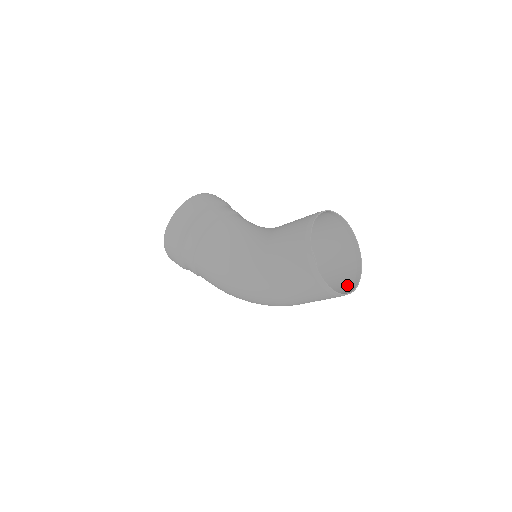
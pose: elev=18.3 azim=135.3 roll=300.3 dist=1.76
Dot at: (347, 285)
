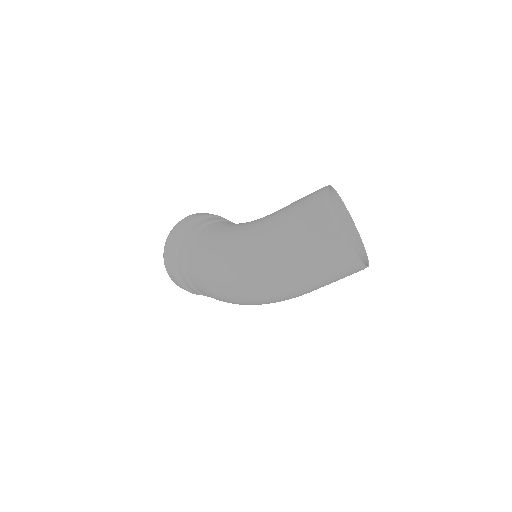
Dot at: (349, 269)
